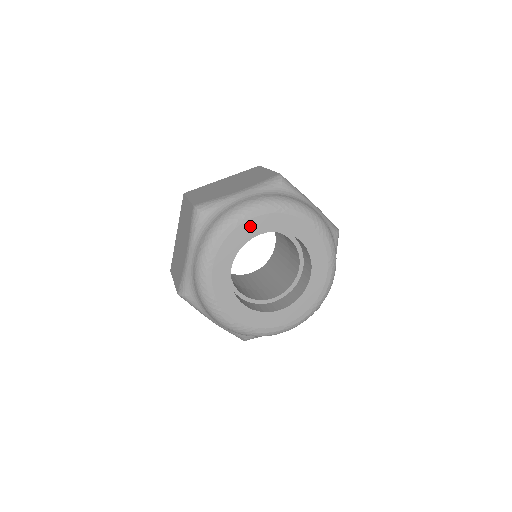
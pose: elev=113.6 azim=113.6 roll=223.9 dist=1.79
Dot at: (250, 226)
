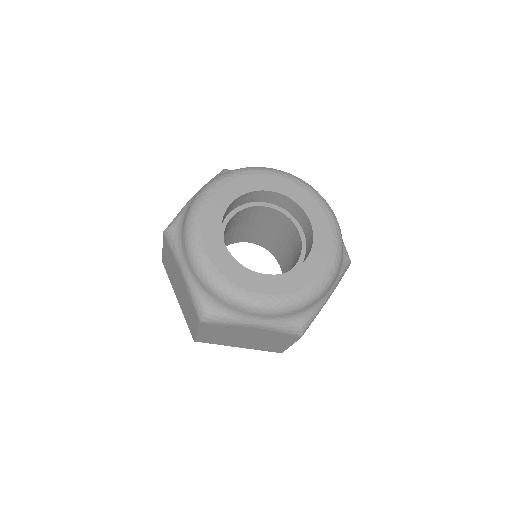
Dot at: (216, 201)
